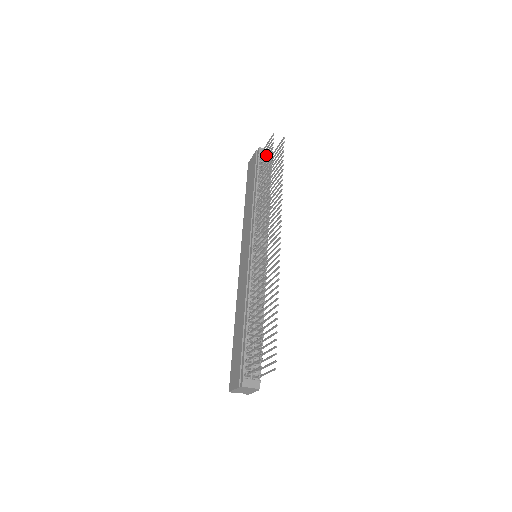
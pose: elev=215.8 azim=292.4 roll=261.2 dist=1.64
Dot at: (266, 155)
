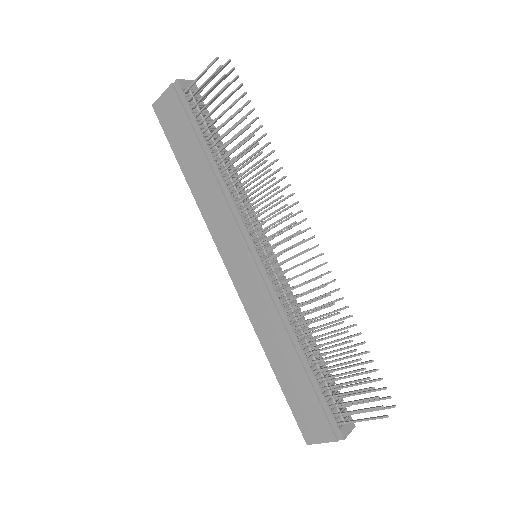
Dot at: (190, 90)
